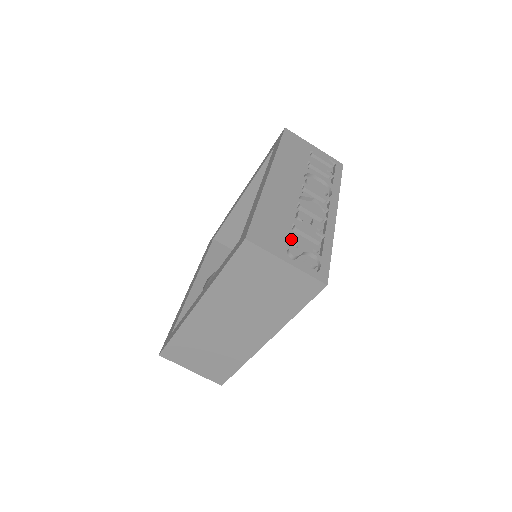
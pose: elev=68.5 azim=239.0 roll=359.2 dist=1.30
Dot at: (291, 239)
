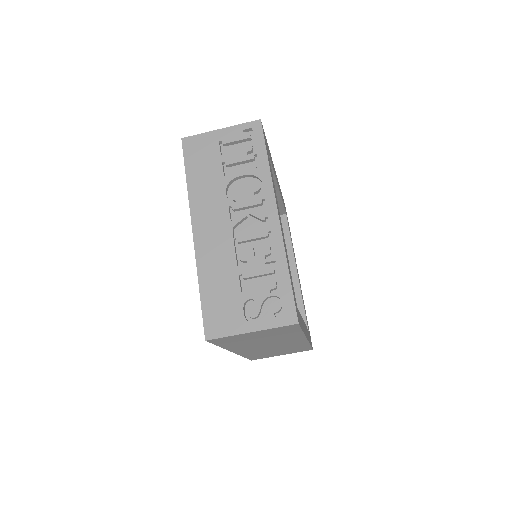
Dot at: (244, 299)
